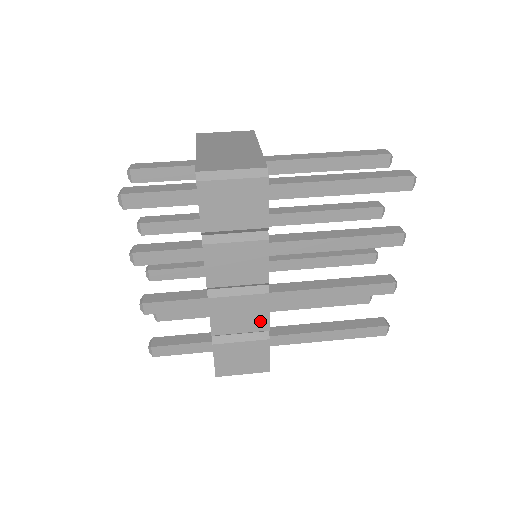
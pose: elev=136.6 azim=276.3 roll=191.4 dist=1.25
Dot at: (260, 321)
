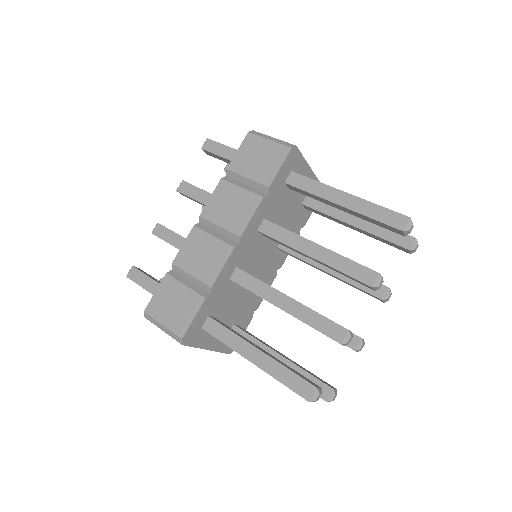
Dot at: (211, 272)
